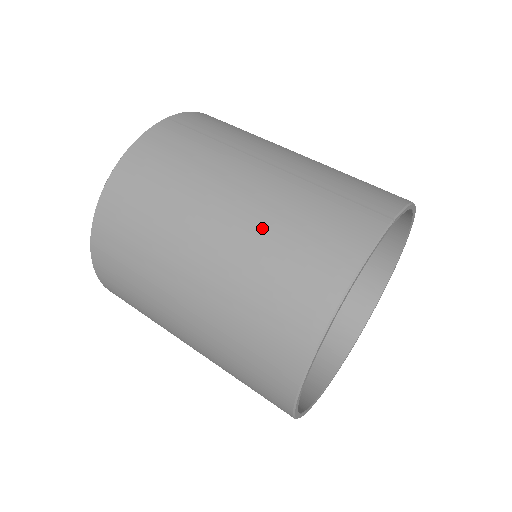
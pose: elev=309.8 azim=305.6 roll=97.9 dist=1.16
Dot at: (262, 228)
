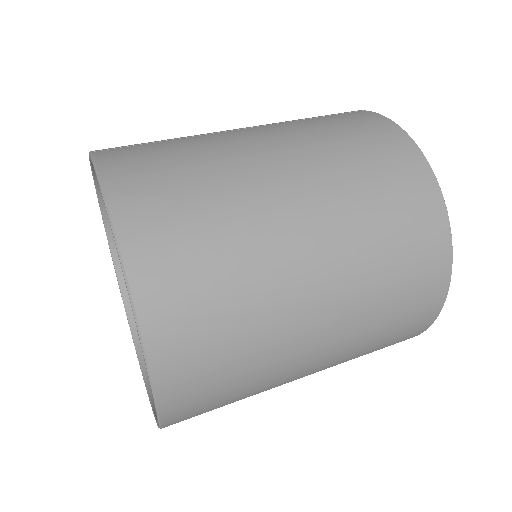
Dot at: (320, 150)
